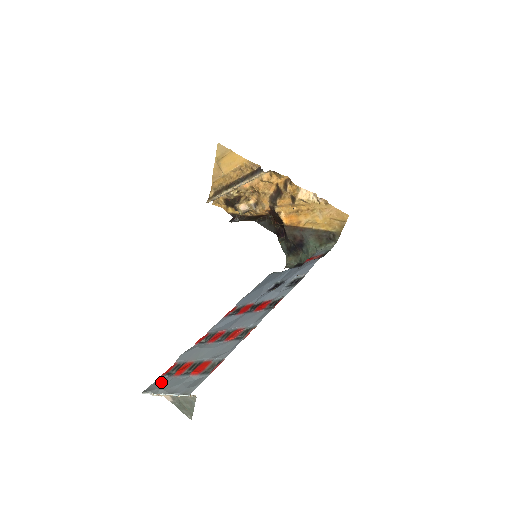
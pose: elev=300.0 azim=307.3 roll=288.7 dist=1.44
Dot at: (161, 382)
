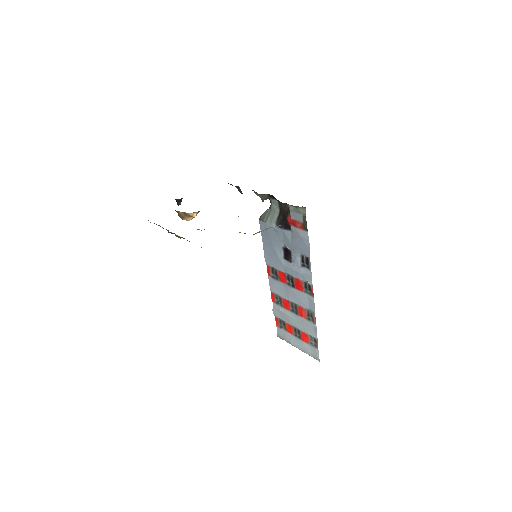
Dot at: (284, 335)
